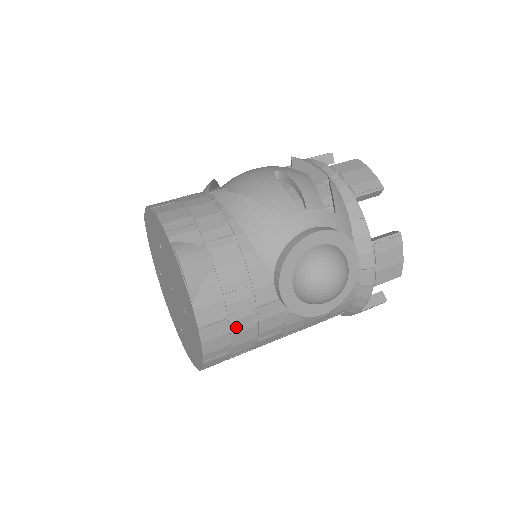
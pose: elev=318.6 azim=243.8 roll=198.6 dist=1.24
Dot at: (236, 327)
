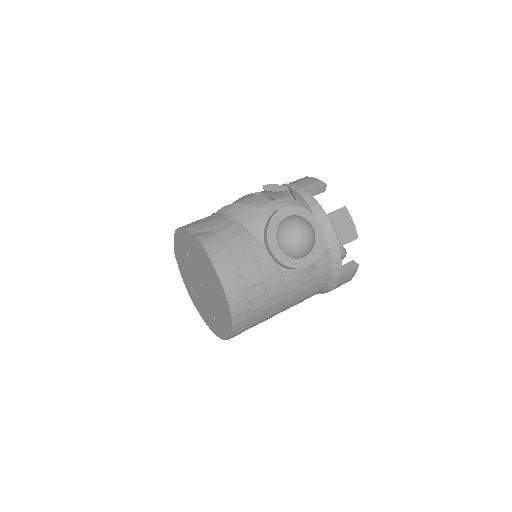
Dot at: (247, 281)
